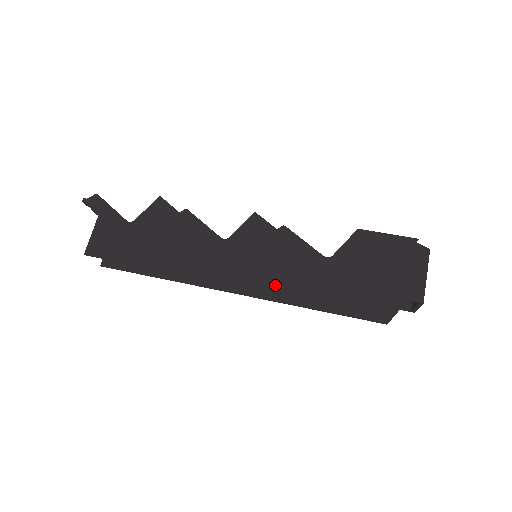
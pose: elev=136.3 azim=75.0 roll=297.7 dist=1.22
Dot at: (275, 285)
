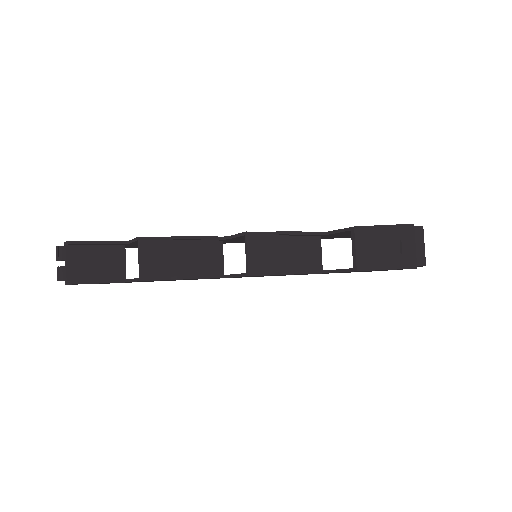
Dot at: occluded
